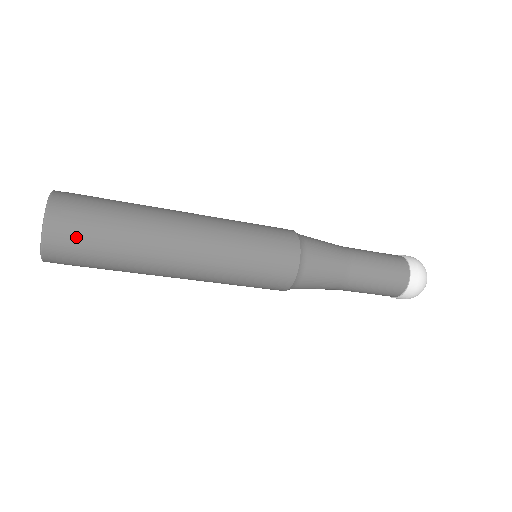
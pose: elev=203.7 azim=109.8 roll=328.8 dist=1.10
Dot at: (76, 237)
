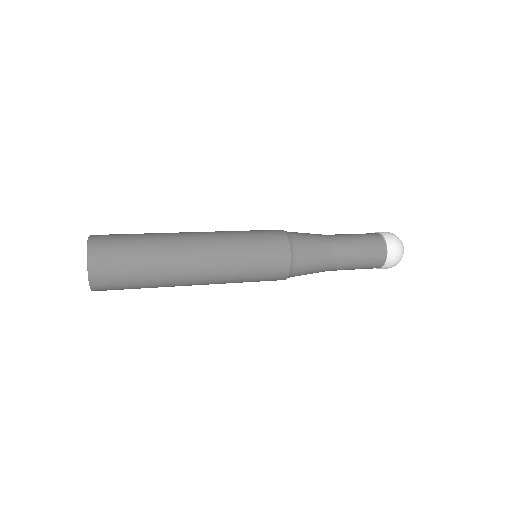
Dot at: (113, 268)
